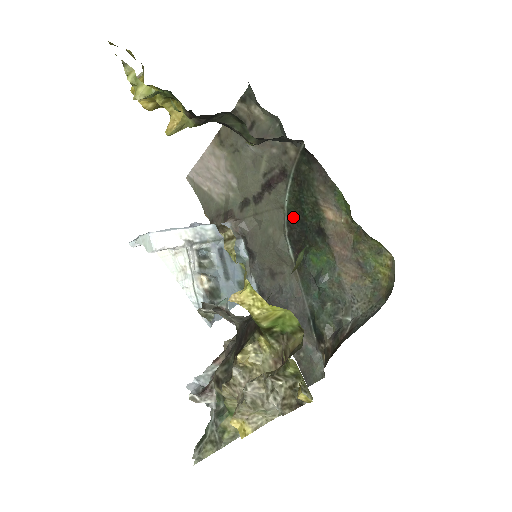
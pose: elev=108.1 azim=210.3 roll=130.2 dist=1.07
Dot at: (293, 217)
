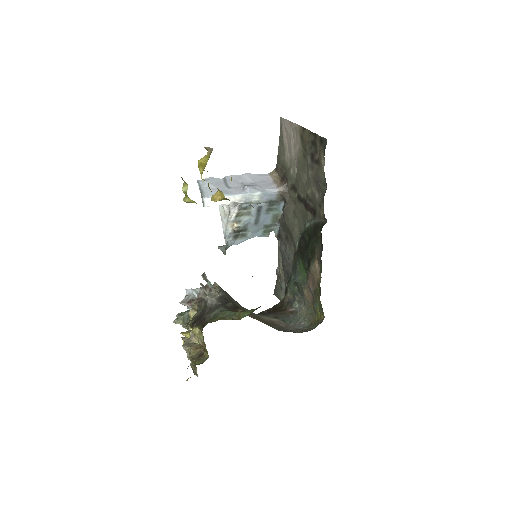
Dot at: (305, 237)
